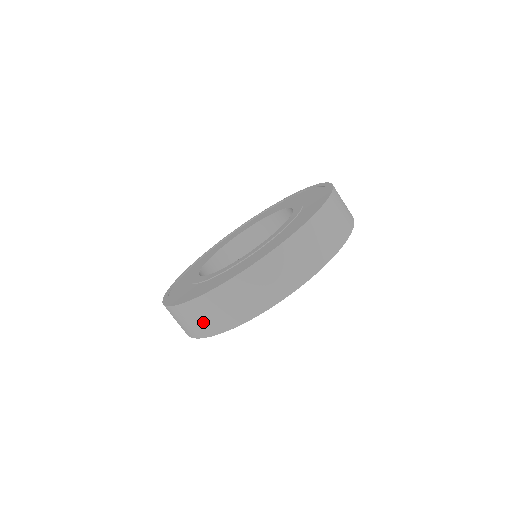
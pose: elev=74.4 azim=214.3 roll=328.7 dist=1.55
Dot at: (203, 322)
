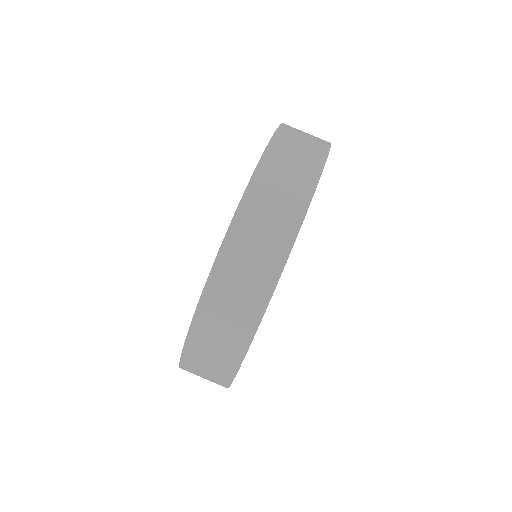
Dot at: occluded
